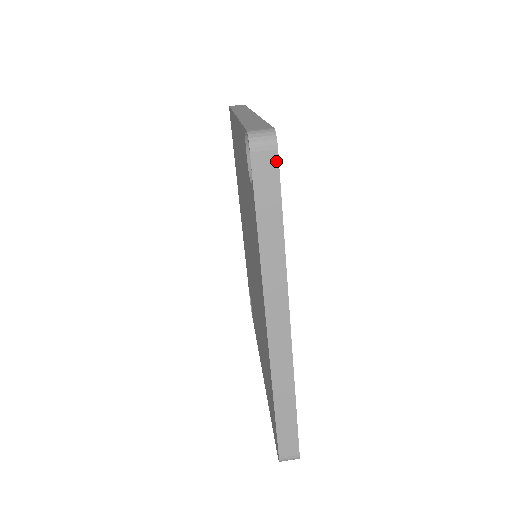
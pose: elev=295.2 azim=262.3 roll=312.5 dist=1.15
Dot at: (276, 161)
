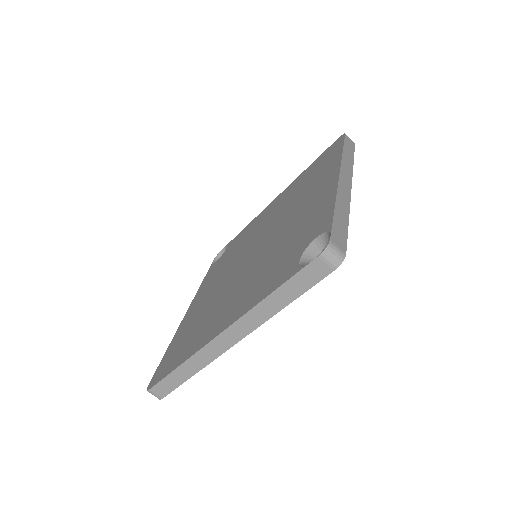
Dot at: (326, 274)
